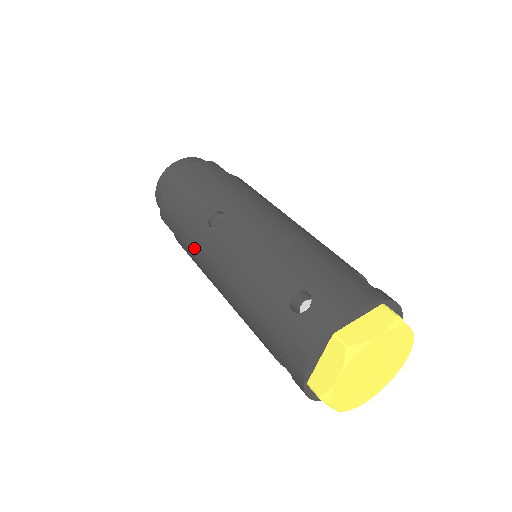
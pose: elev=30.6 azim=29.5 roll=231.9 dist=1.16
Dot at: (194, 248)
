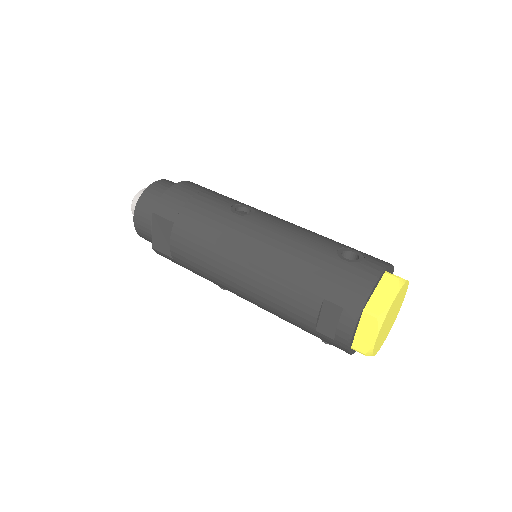
Dot at: (215, 228)
